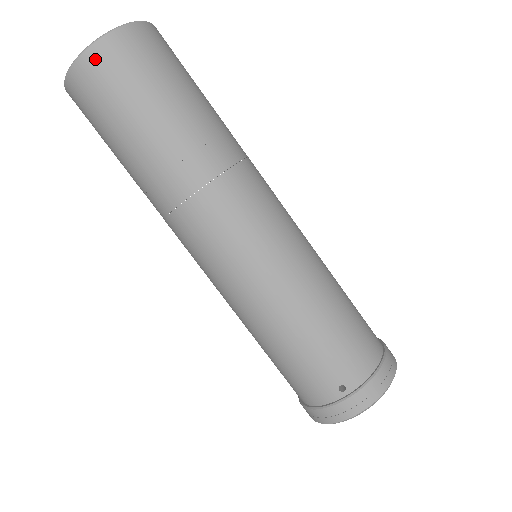
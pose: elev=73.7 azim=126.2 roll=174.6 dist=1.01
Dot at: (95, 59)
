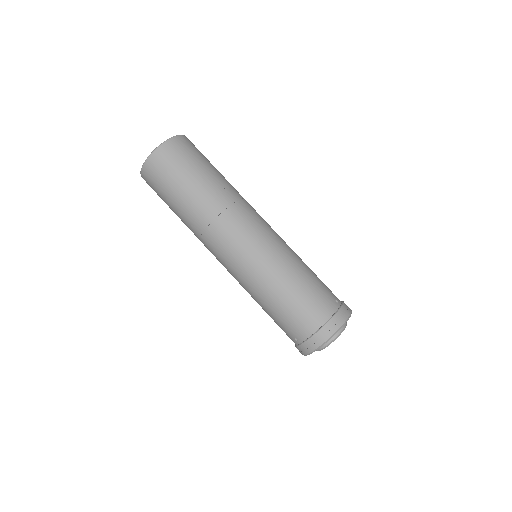
Dot at: (145, 176)
